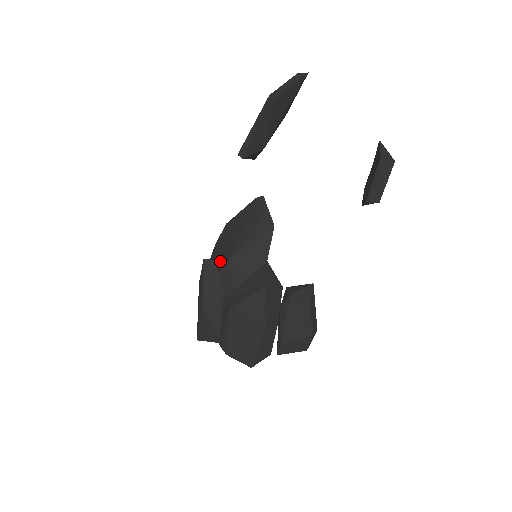
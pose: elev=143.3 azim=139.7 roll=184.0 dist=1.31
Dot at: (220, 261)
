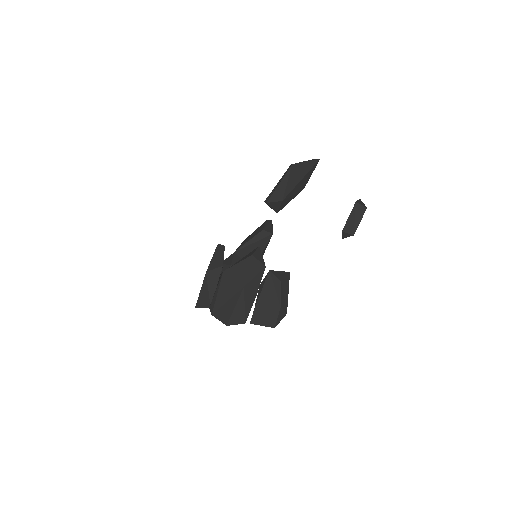
Dot at: occluded
